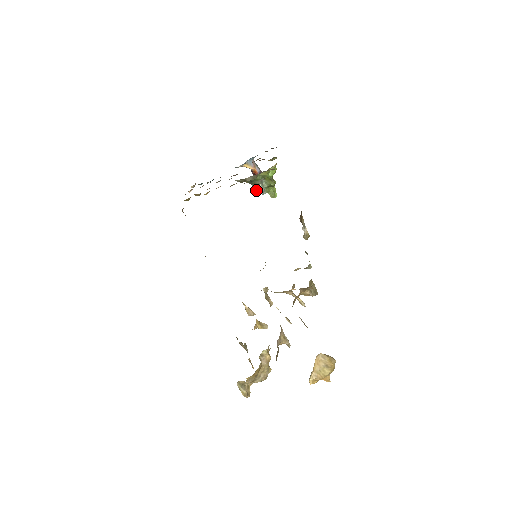
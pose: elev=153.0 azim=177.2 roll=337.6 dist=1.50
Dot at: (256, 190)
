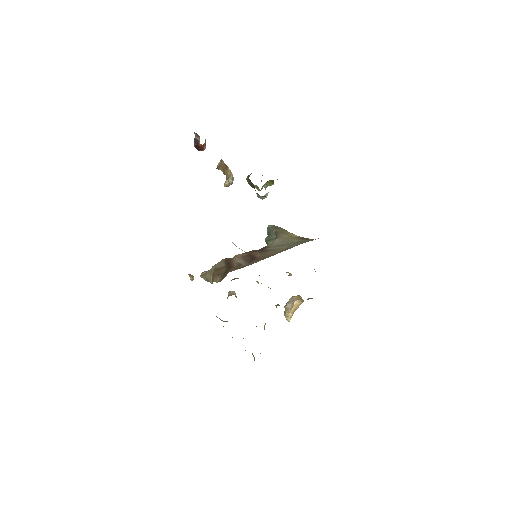
Dot at: (263, 198)
